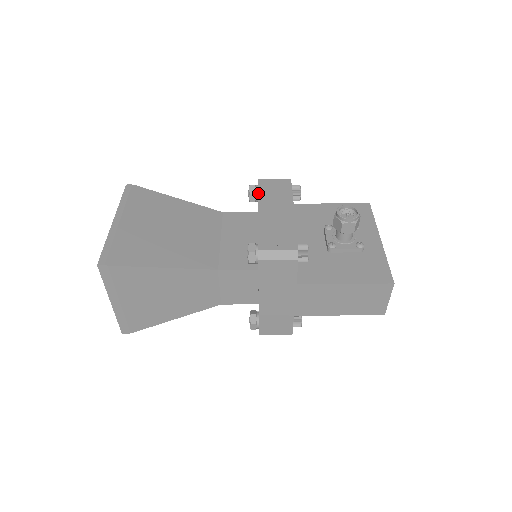
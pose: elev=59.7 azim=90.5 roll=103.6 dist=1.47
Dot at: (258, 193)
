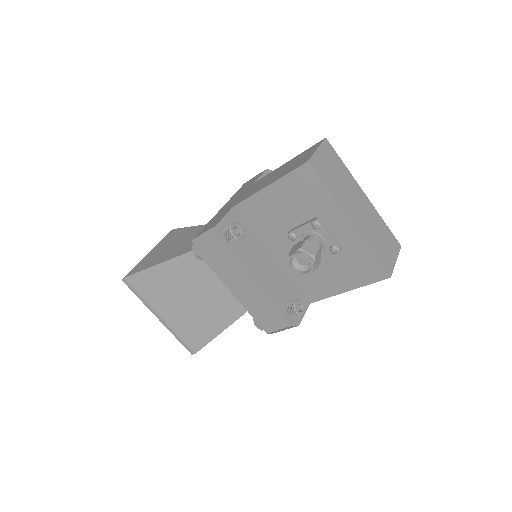
Dot at: occluded
